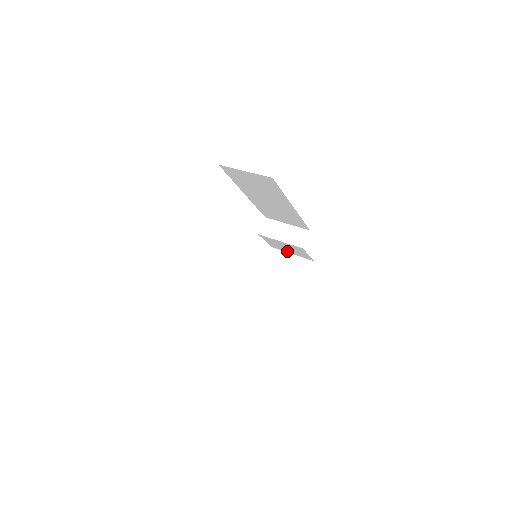
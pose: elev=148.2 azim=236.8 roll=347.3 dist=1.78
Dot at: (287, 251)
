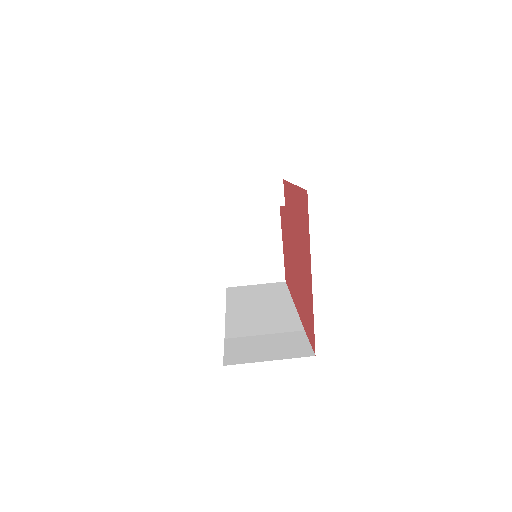
Dot at: occluded
